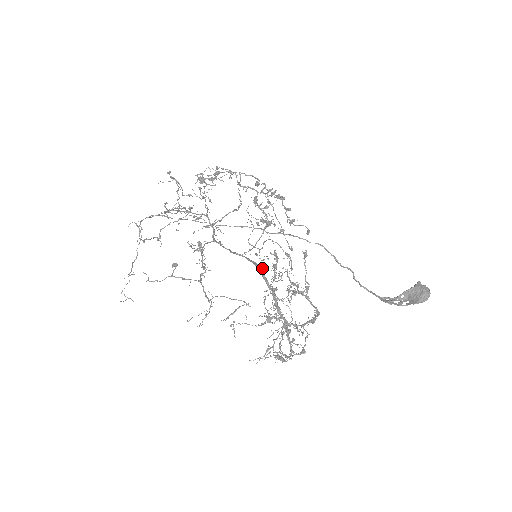
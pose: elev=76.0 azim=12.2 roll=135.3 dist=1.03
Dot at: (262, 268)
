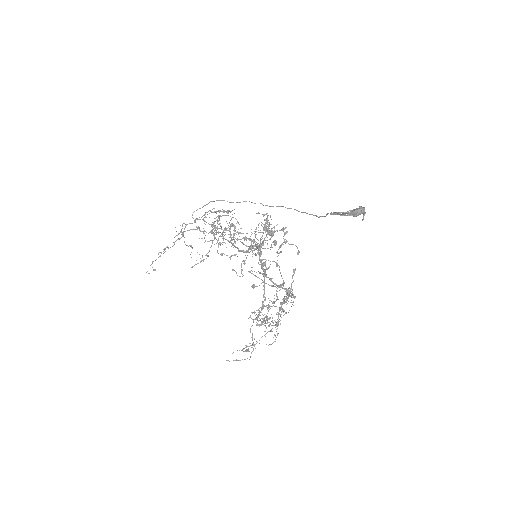
Dot at: (257, 243)
